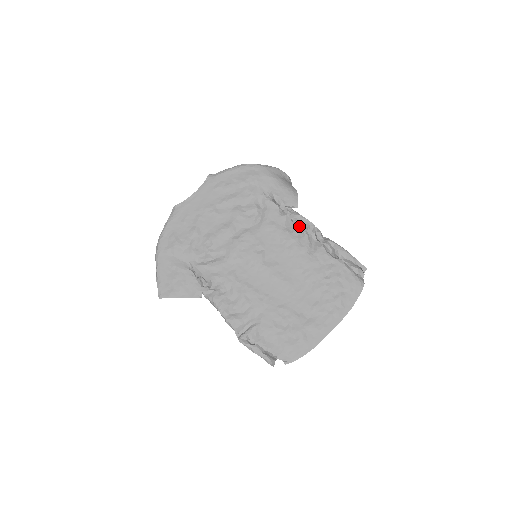
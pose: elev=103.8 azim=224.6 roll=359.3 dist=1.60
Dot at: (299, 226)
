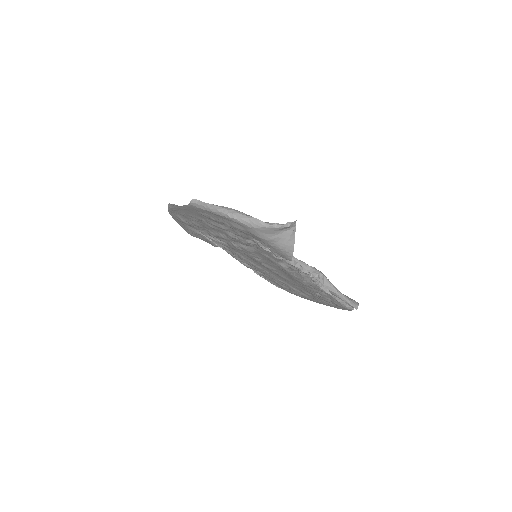
Dot at: (293, 268)
